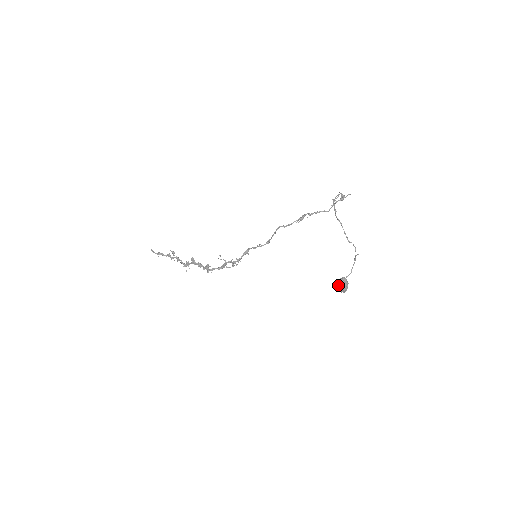
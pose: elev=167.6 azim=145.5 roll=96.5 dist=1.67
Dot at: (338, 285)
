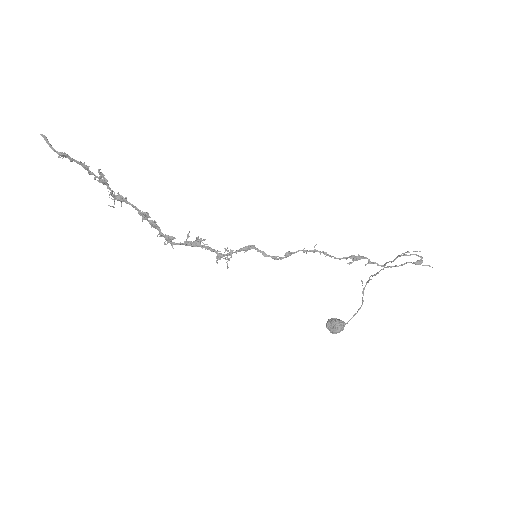
Dot at: (336, 332)
